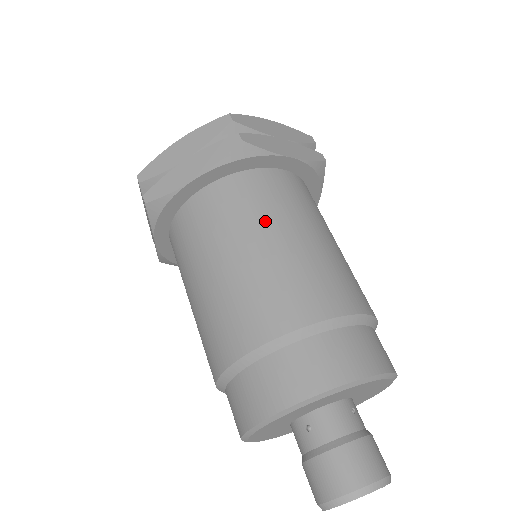
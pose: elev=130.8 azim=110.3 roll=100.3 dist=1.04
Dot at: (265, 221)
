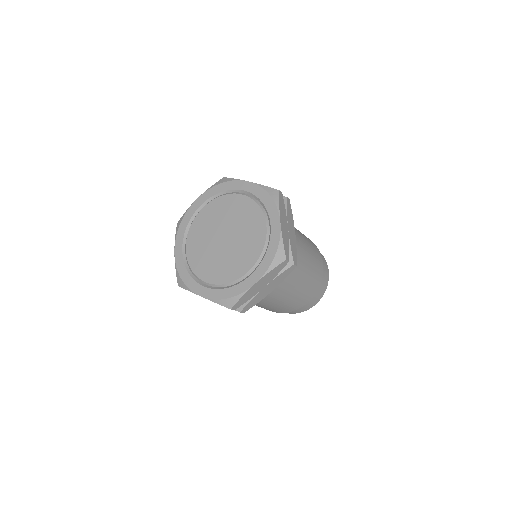
Dot at: (298, 272)
